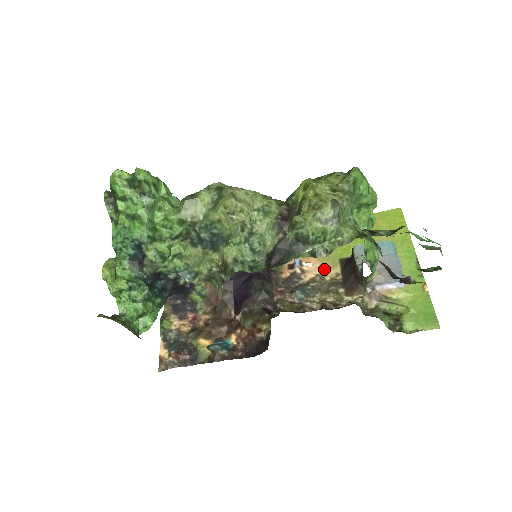
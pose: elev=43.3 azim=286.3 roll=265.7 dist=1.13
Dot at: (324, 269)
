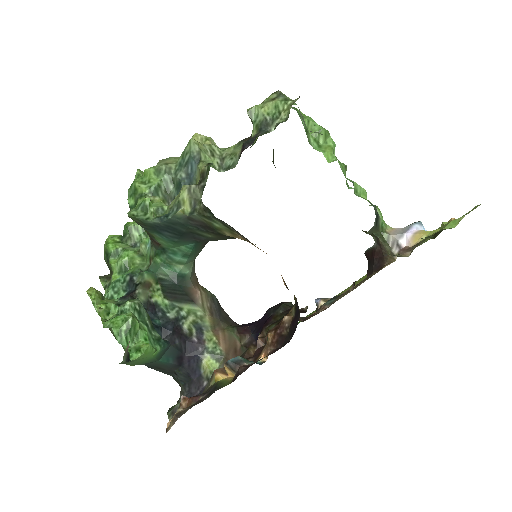
Dot at: (349, 289)
